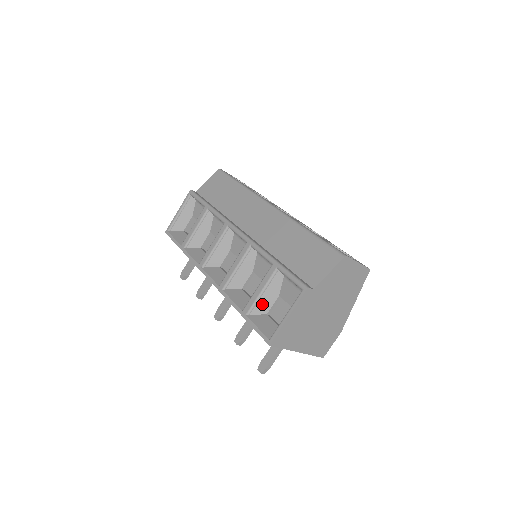
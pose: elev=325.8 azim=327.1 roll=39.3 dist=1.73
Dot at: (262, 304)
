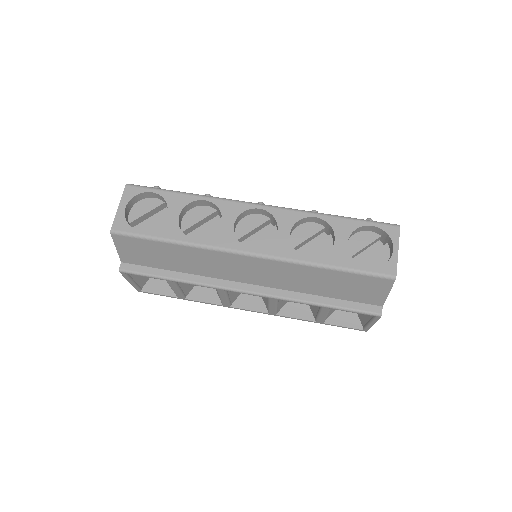
Dot at: occluded
